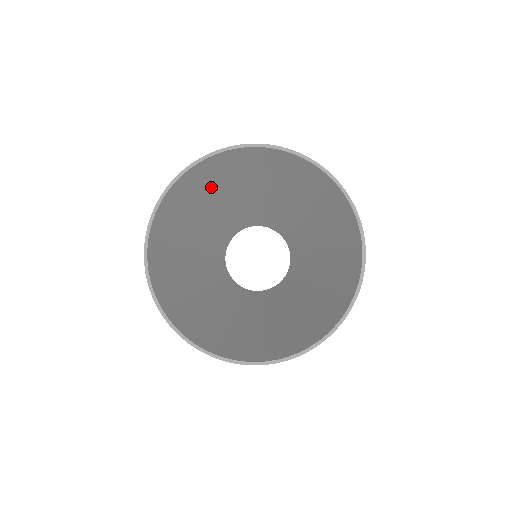
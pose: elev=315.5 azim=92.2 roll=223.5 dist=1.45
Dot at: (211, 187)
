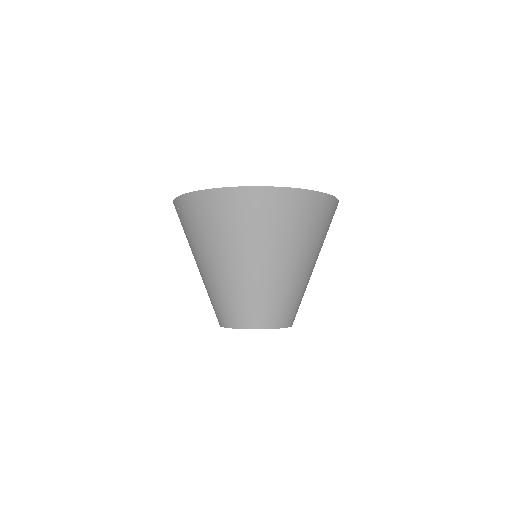
Dot at: occluded
